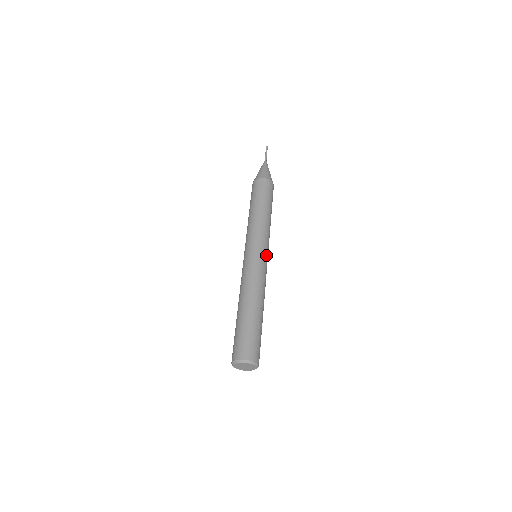
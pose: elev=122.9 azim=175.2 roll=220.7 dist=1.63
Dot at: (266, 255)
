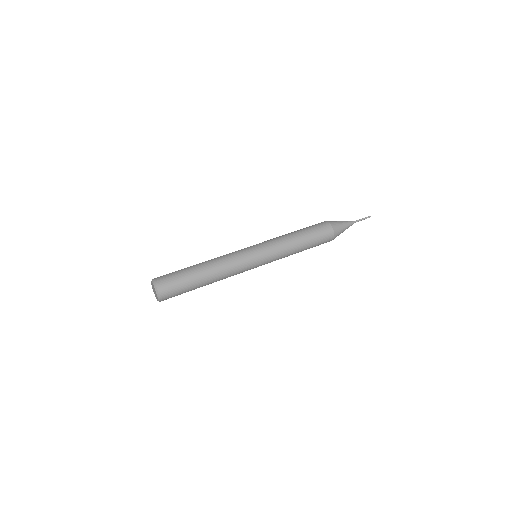
Dot at: (259, 258)
